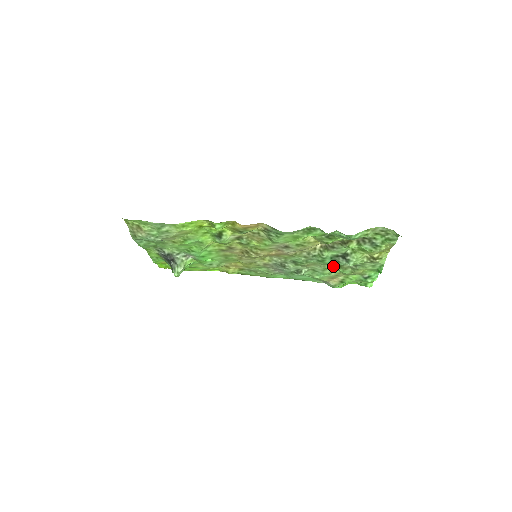
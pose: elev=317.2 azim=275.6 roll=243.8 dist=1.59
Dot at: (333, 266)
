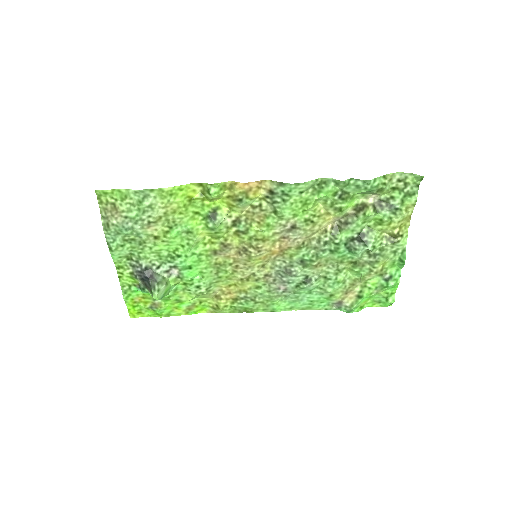
Dot at: (347, 267)
